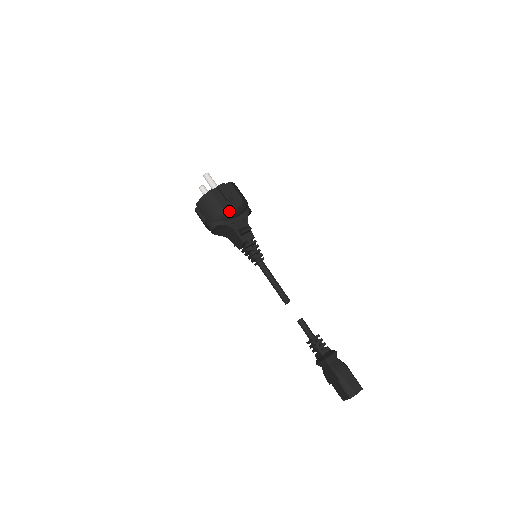
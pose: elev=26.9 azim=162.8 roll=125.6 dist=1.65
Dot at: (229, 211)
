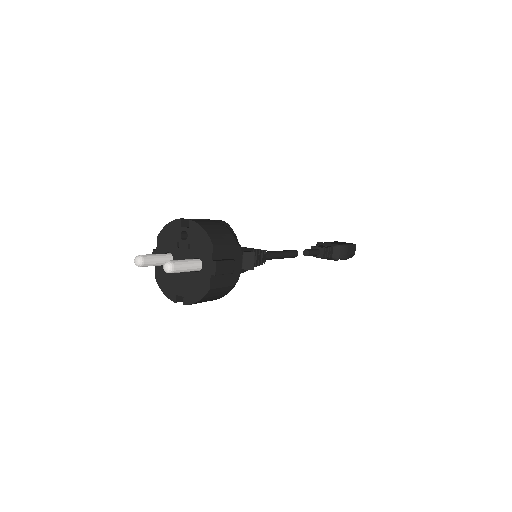
Dot at: occluded
